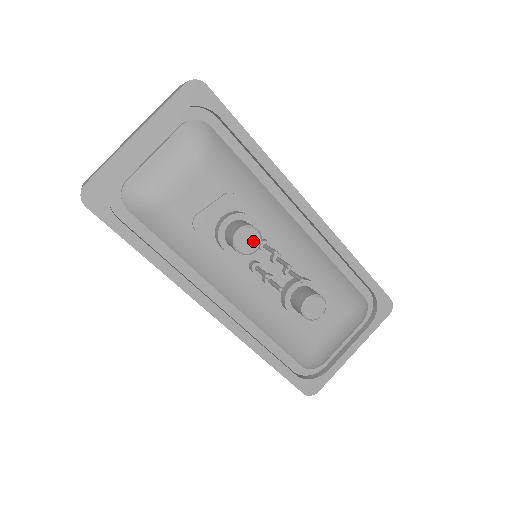
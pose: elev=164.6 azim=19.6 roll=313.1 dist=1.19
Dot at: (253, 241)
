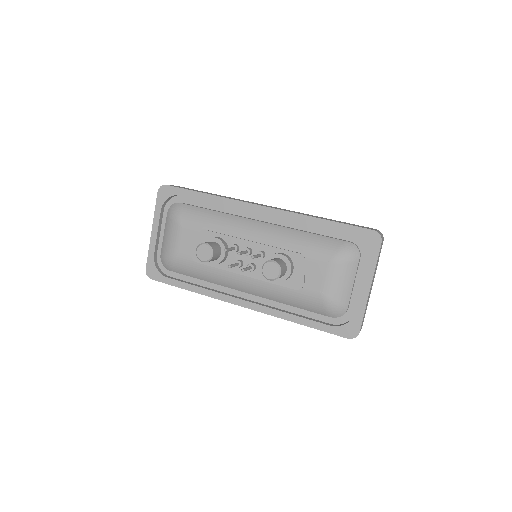
Dot at: (207, 251)
